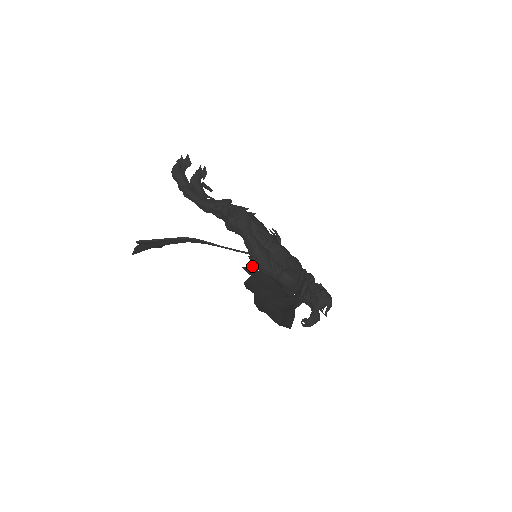
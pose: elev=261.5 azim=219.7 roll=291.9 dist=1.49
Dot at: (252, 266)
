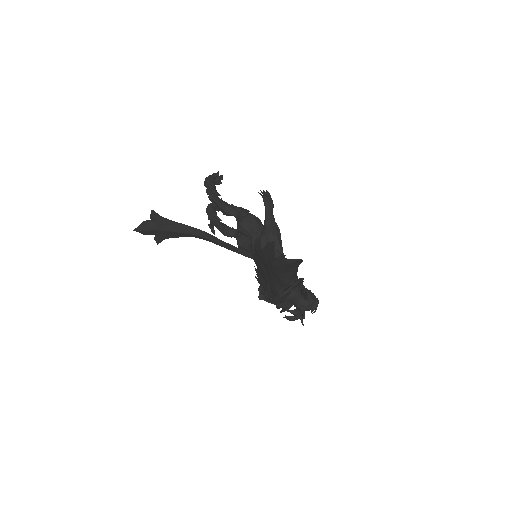
Dot at: (264, 236)
